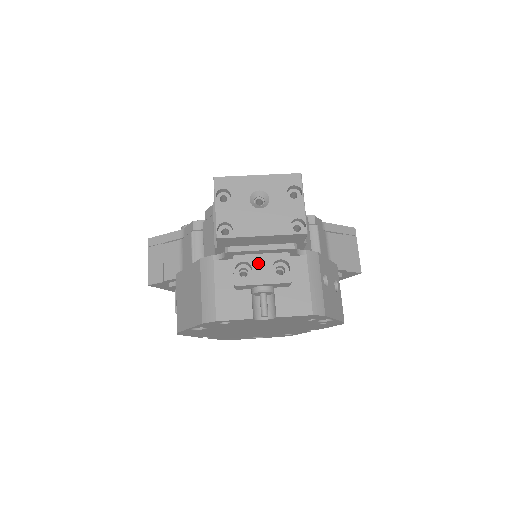
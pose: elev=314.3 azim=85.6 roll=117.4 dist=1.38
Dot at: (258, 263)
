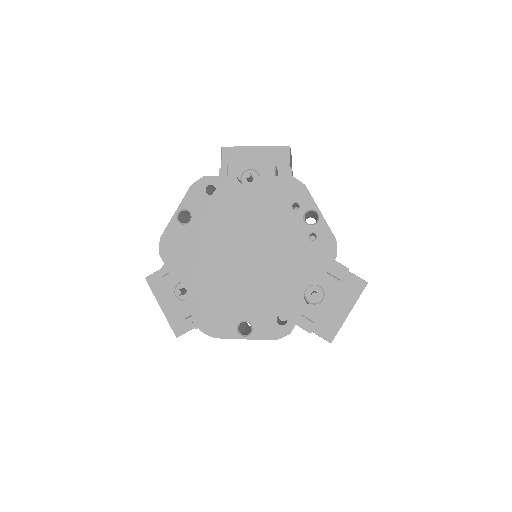
Dot at: occluded
